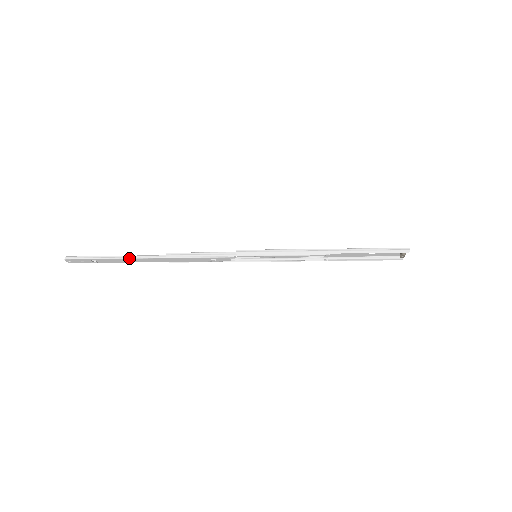
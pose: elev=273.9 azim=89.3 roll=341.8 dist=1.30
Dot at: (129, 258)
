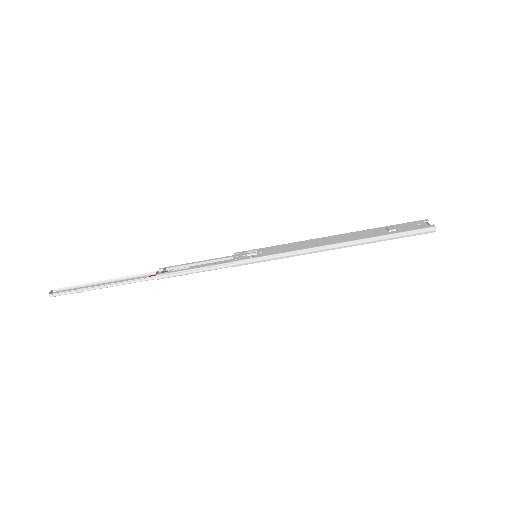
Dot at: (117, 285)
